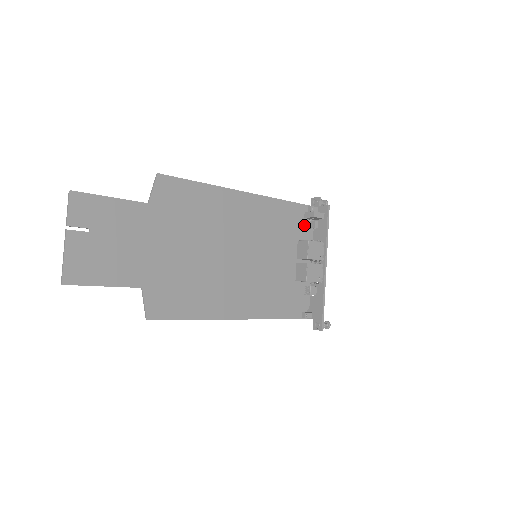
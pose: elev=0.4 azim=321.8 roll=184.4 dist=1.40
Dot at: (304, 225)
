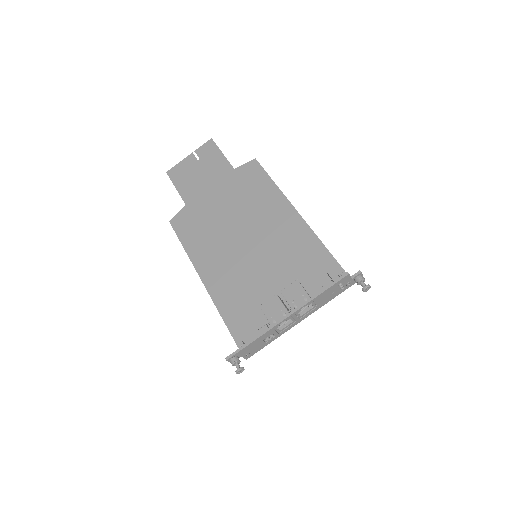
Dot at: (323, 282)
